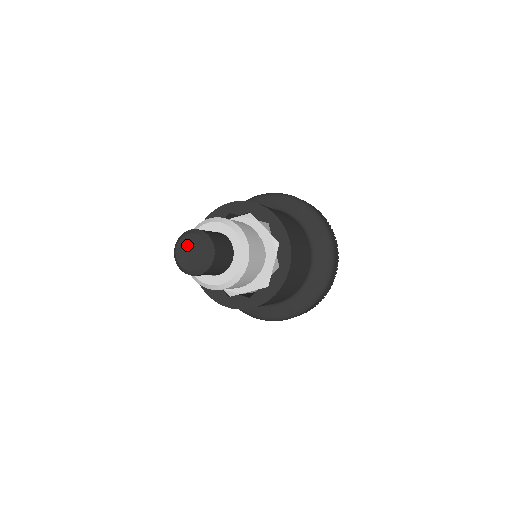
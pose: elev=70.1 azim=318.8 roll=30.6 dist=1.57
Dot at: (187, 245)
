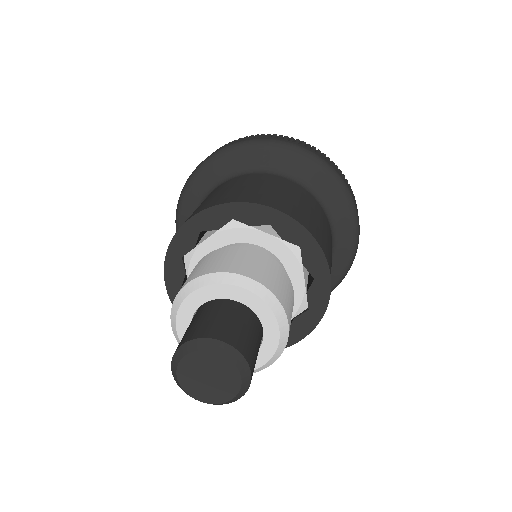
Dot at: (208, 365)
